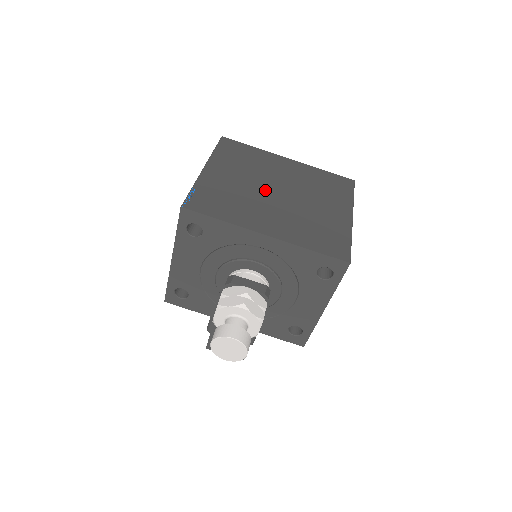
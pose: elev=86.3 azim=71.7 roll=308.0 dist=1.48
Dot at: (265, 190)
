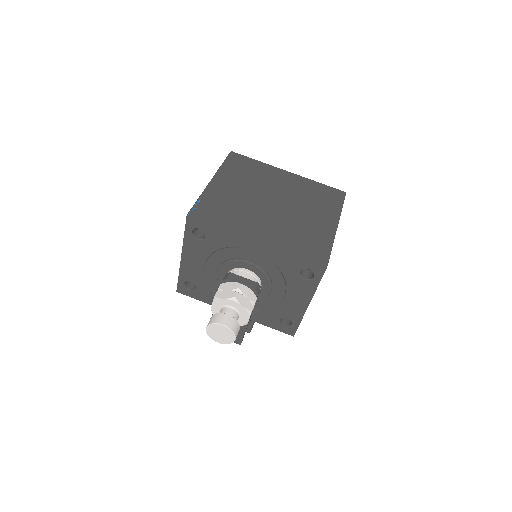
Dot at: (262, 201)
